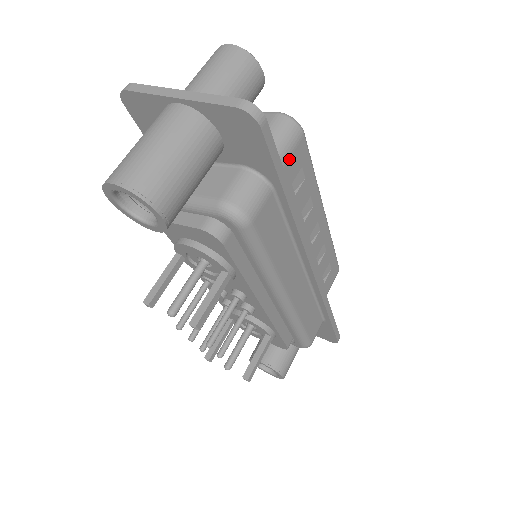
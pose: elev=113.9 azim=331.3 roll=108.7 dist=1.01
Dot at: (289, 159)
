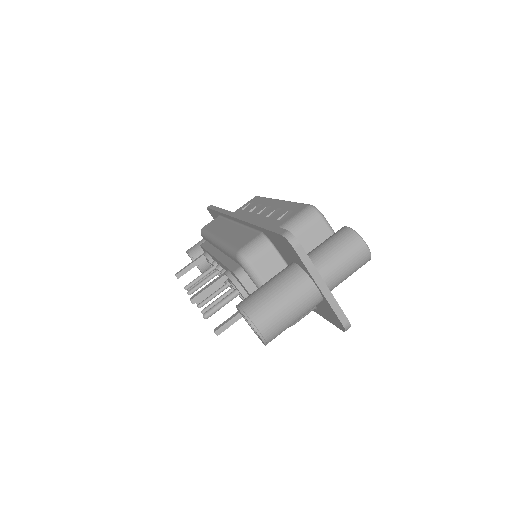
Dot at: occluded
